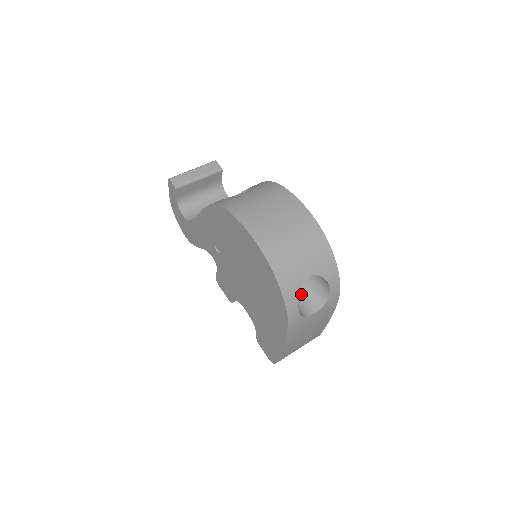
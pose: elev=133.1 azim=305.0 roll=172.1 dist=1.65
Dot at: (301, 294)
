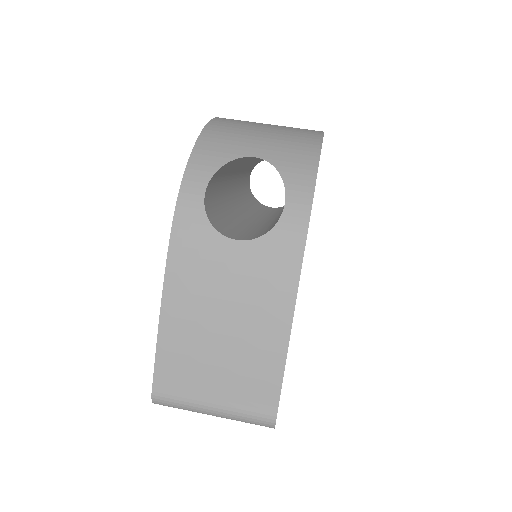
Dot at: (248, 232)
